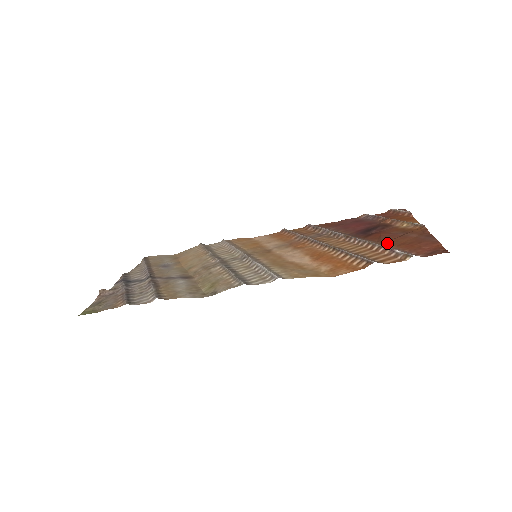
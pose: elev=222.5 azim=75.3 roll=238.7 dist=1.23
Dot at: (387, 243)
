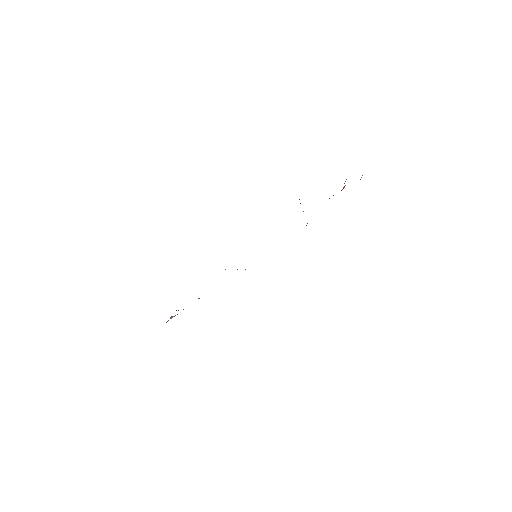
Dot at: occluded
